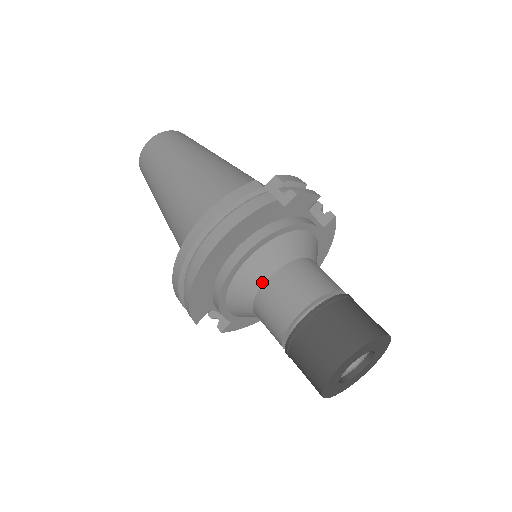
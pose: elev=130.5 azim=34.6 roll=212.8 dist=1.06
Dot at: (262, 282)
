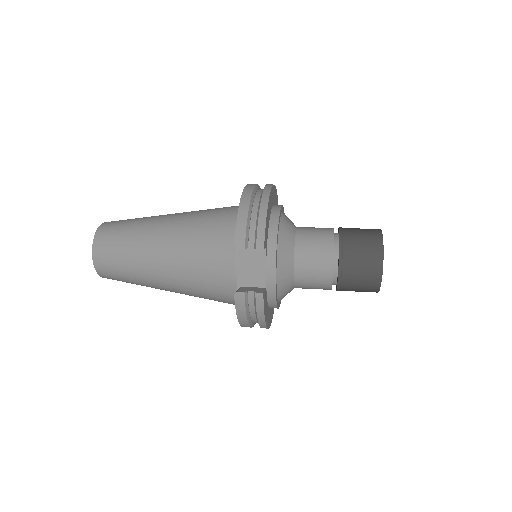
Dot at: (295, 227)
